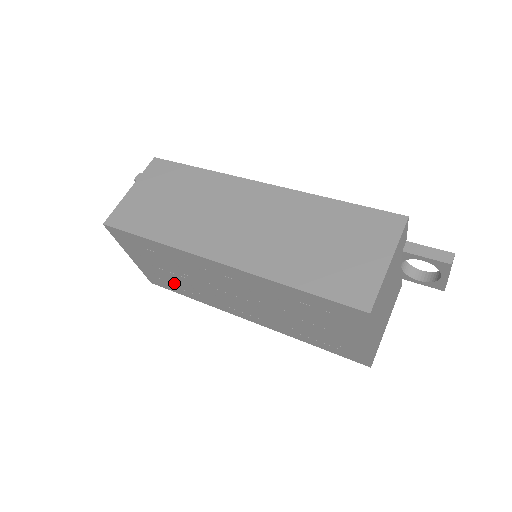
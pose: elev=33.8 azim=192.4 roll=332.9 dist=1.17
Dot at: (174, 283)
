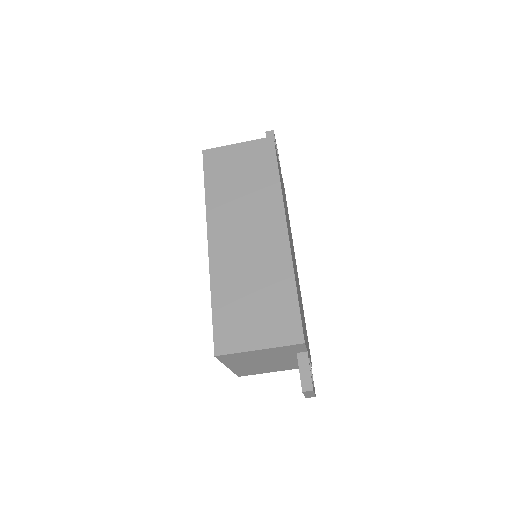
Dot at: occluded
